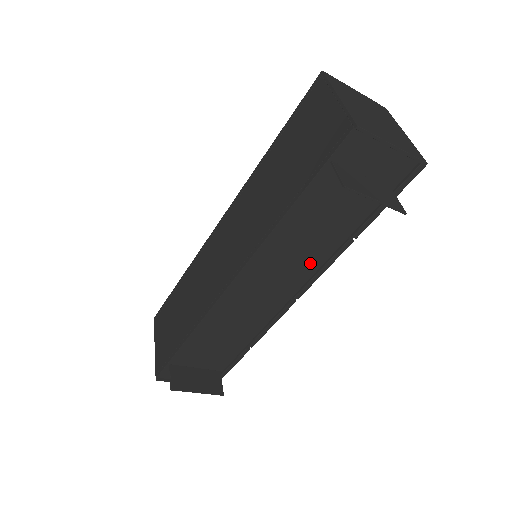
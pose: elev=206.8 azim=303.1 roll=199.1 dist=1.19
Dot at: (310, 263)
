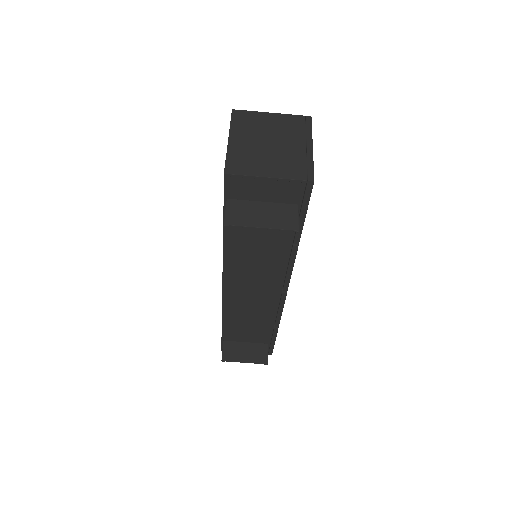
Dot at: (275, 266)
